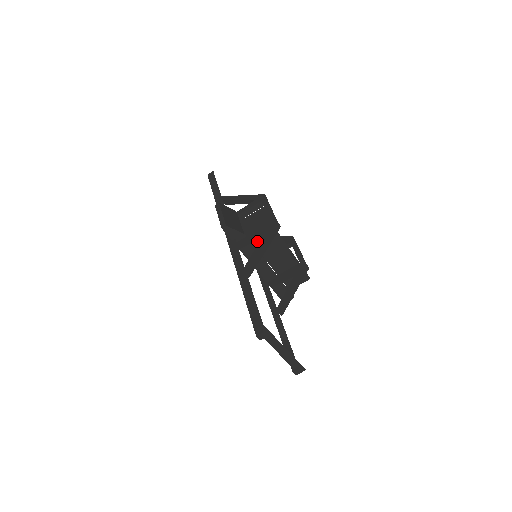
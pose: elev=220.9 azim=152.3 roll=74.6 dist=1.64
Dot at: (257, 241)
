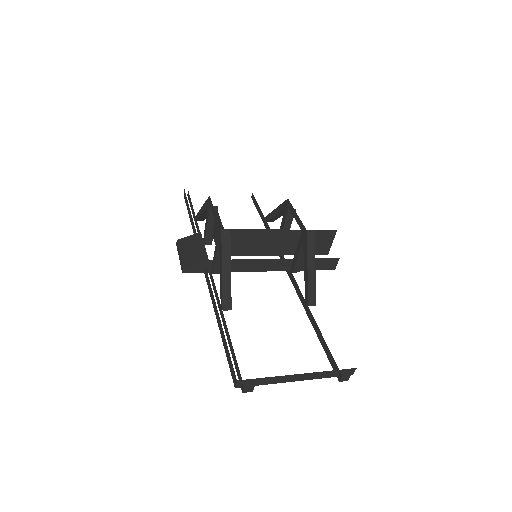
Dot at: (233, 251)
